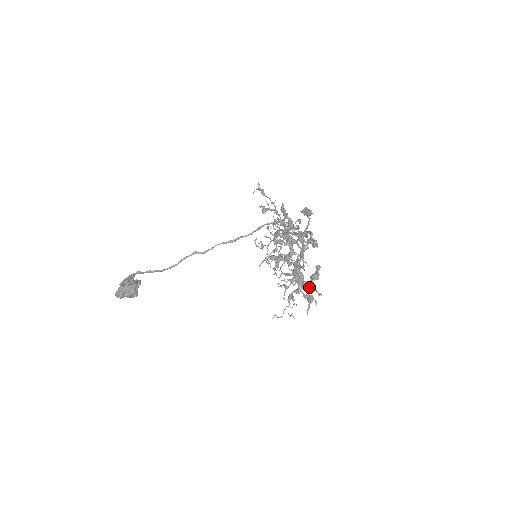
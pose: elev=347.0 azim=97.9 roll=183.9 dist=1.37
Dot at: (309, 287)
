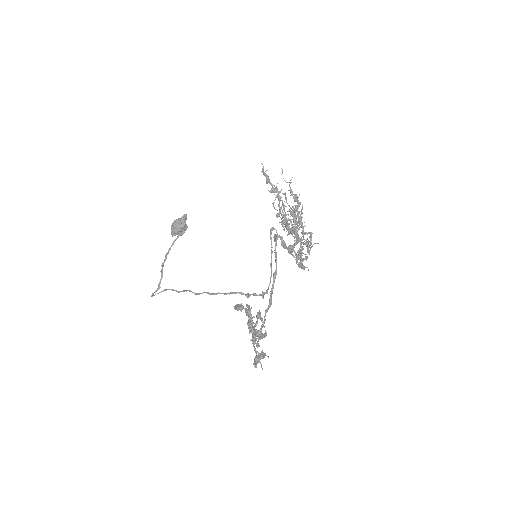
Dot at: (257, 359)
